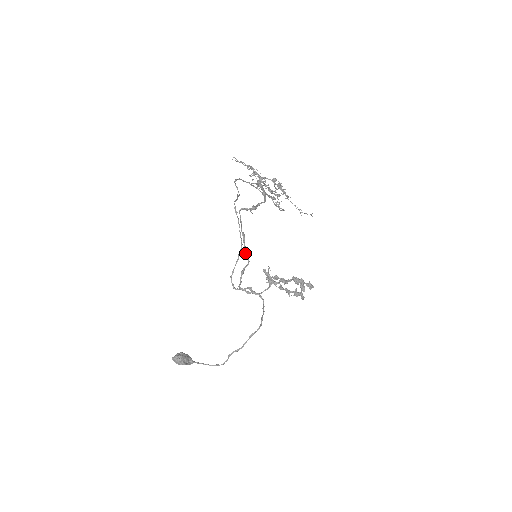
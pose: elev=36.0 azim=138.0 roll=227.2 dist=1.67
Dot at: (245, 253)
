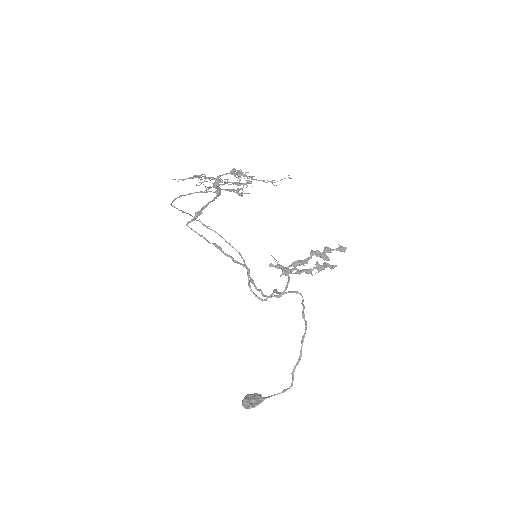
Dot at: (233, 261)
